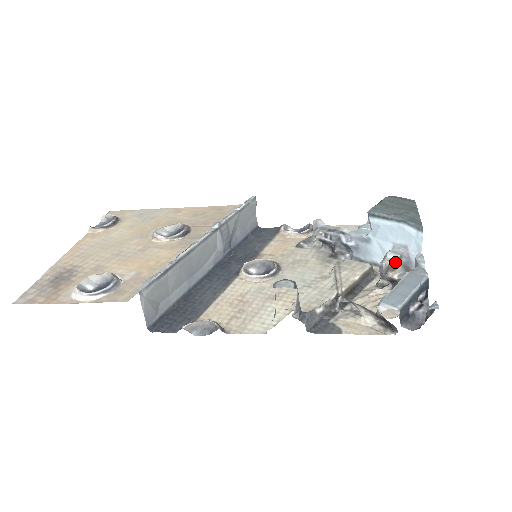
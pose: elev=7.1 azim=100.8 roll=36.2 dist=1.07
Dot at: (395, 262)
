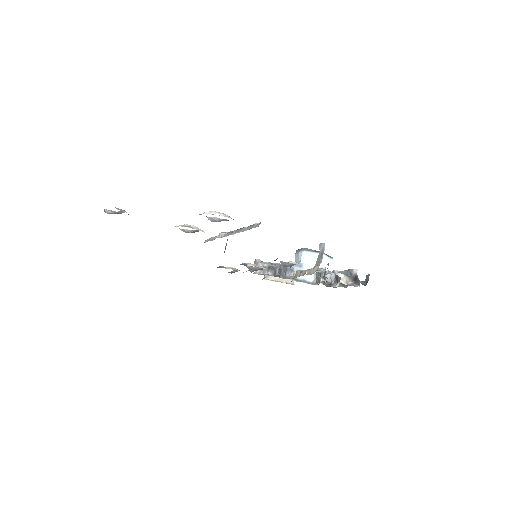
Dot at: occluded
